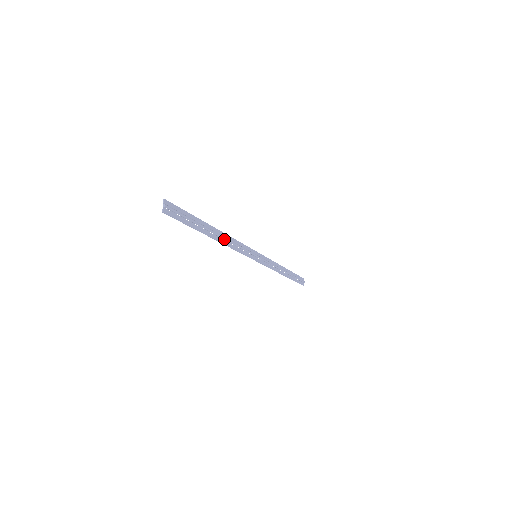
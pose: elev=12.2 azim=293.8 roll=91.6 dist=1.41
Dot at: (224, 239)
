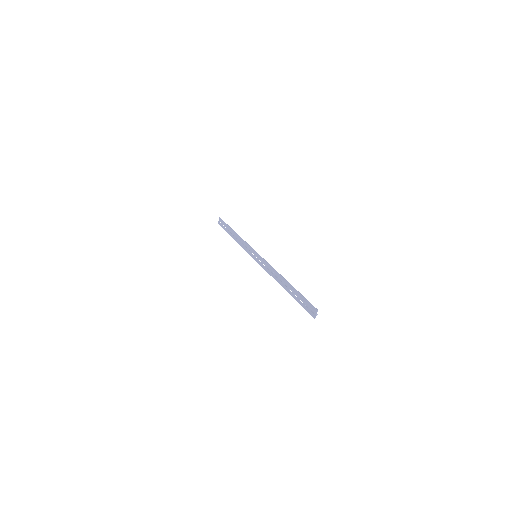
Dot at: (279, 278)
